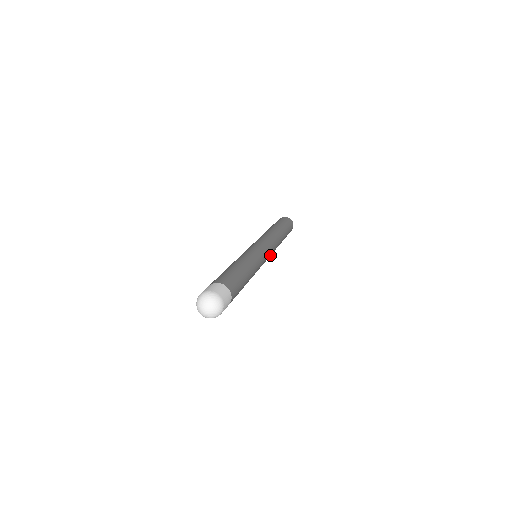
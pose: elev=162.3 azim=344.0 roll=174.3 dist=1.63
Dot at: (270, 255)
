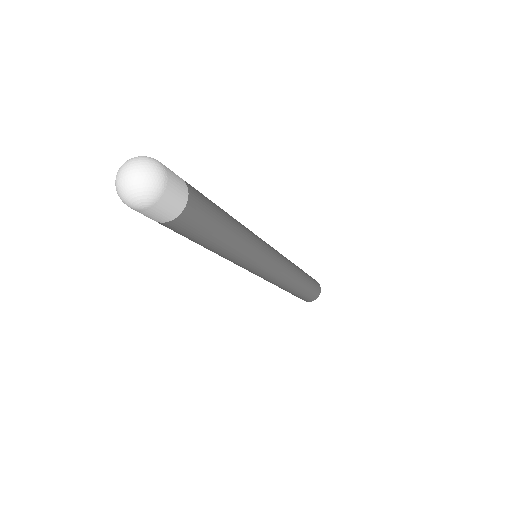
Dot at: (282, 266)
